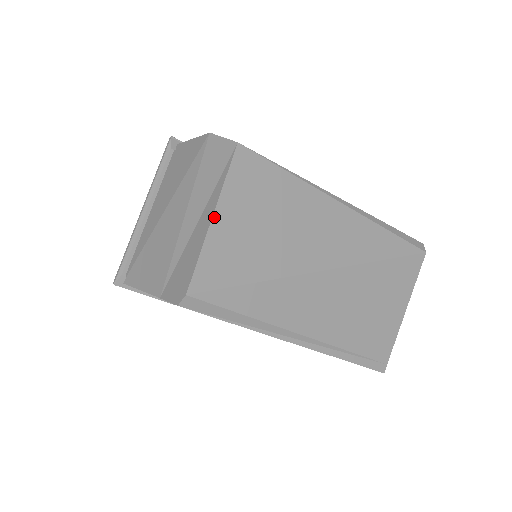
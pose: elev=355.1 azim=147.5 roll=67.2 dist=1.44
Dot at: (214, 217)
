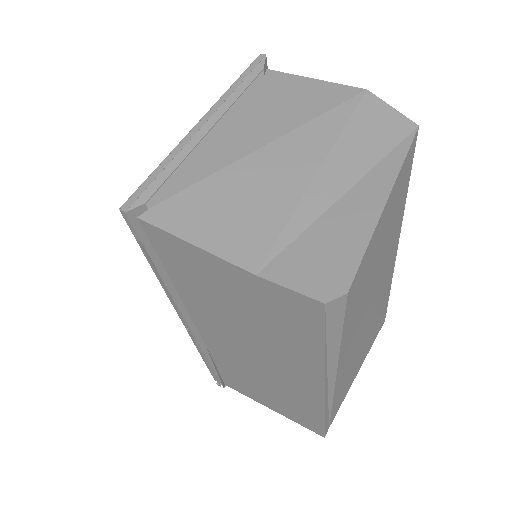
Dot at: (387, 201)
